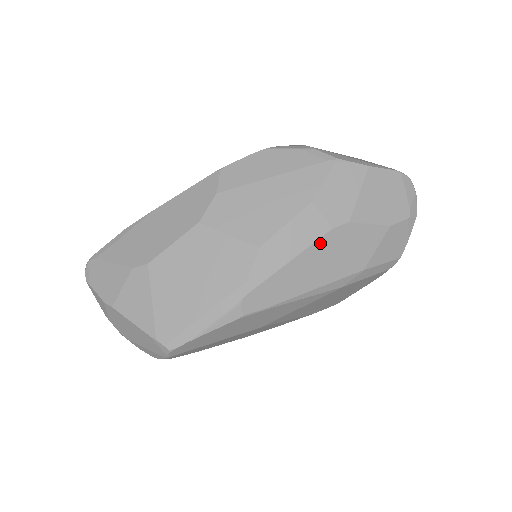
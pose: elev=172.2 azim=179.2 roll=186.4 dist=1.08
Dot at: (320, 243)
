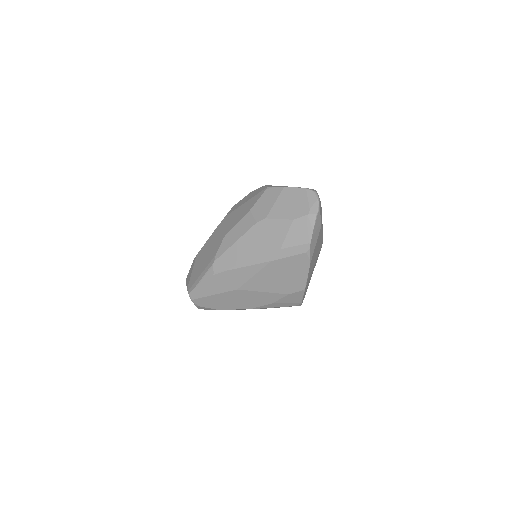
Dot at: (251, 232)
